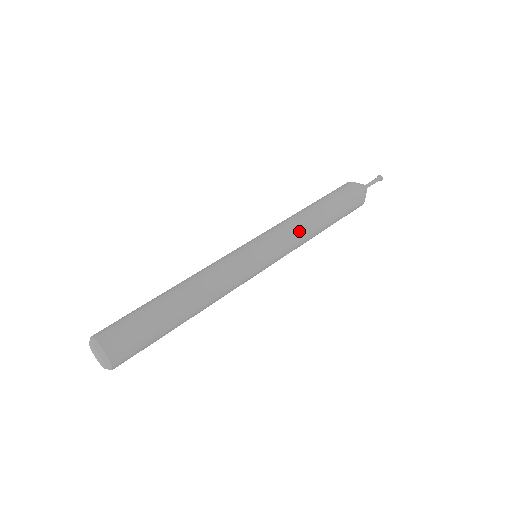
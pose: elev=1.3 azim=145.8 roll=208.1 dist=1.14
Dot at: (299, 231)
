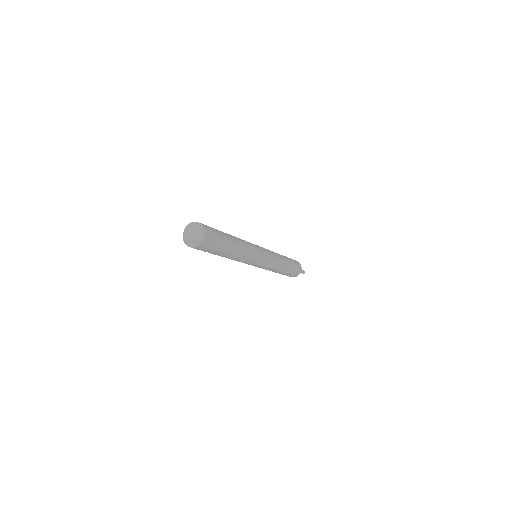
Dot at: (277, 255)
